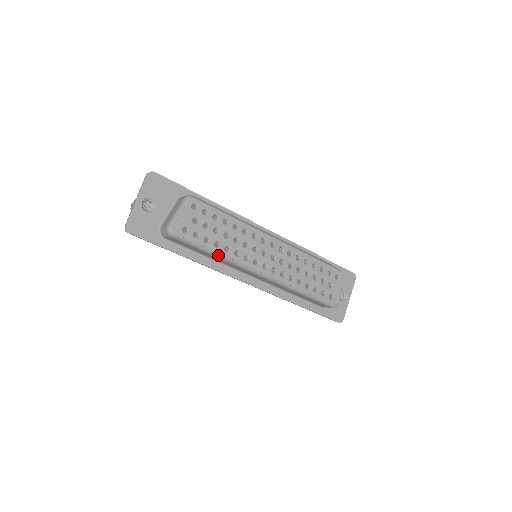
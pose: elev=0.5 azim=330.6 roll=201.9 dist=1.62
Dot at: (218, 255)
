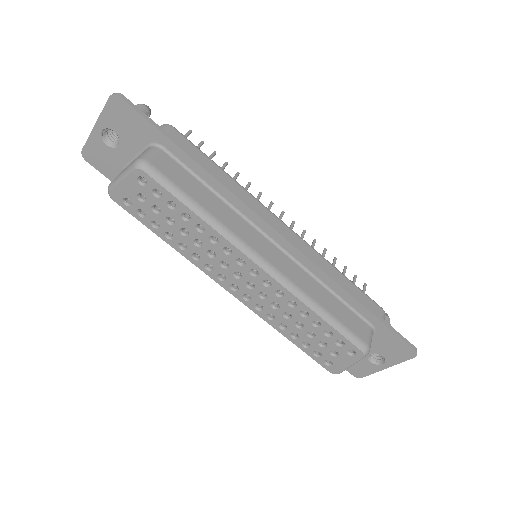
Dot at: (170, 245)
